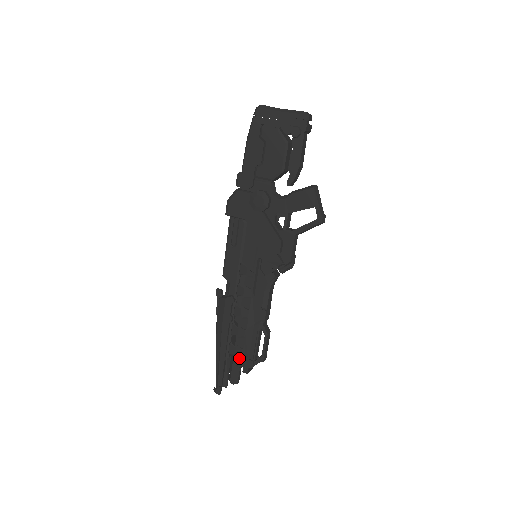
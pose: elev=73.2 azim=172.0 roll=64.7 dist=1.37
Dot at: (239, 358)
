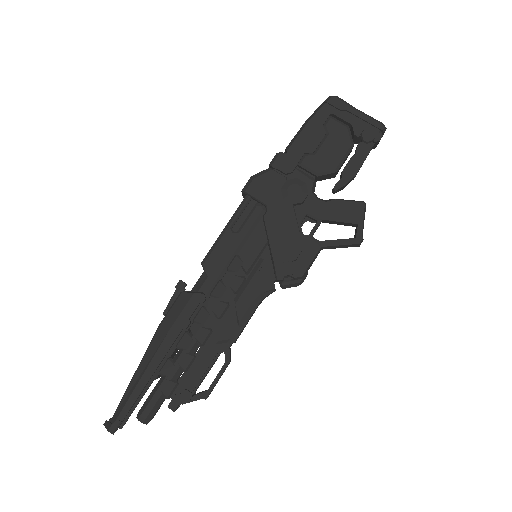
Dot at: (173, 384)
